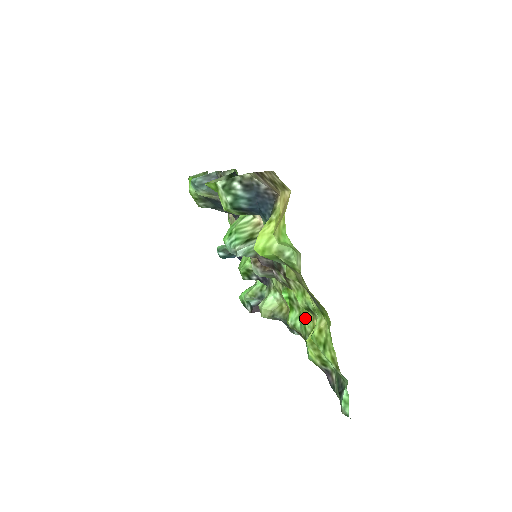
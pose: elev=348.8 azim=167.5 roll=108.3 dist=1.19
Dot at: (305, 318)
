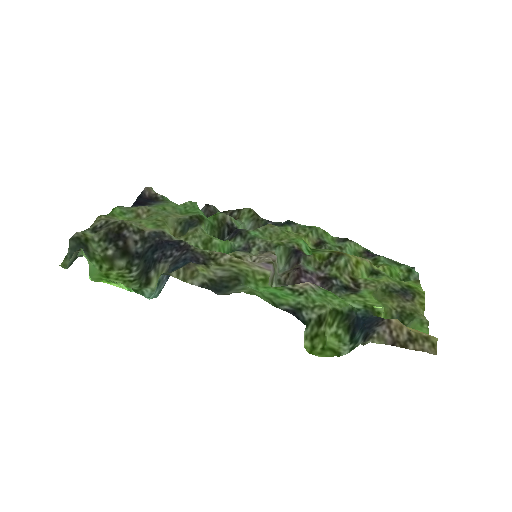
Dot at: occluded
